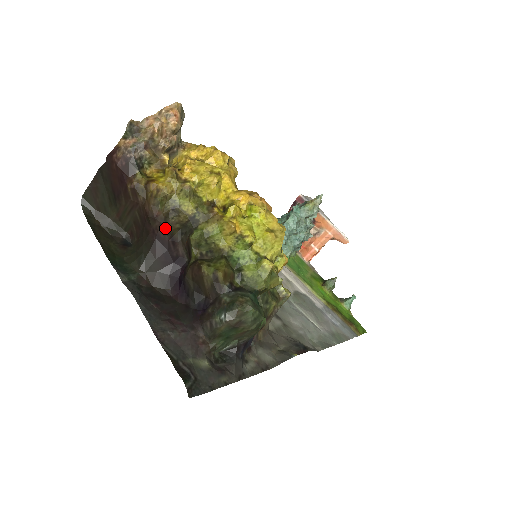
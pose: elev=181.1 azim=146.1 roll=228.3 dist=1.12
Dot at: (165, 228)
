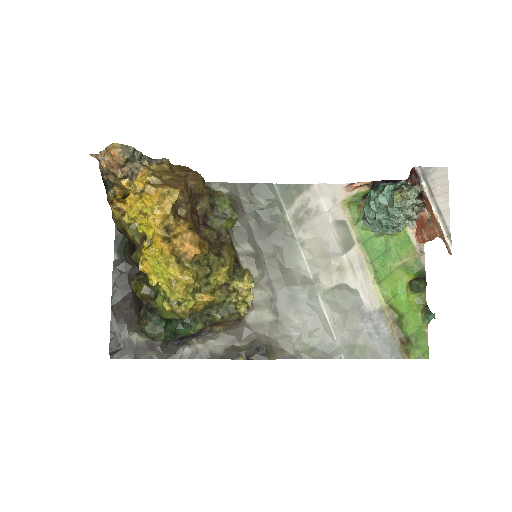
Dot at: (127, 238)
